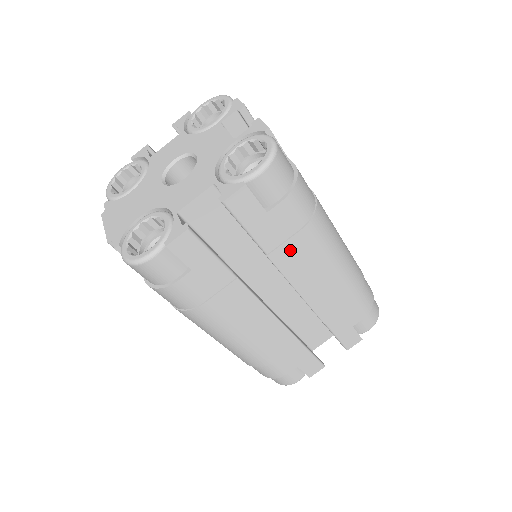
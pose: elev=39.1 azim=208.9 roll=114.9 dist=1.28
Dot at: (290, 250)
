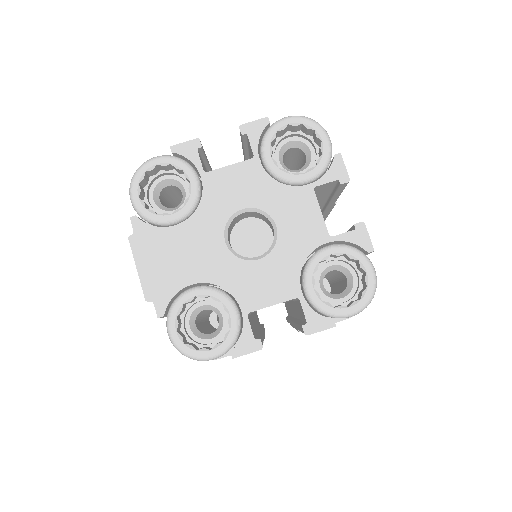
Dot at: occluded
